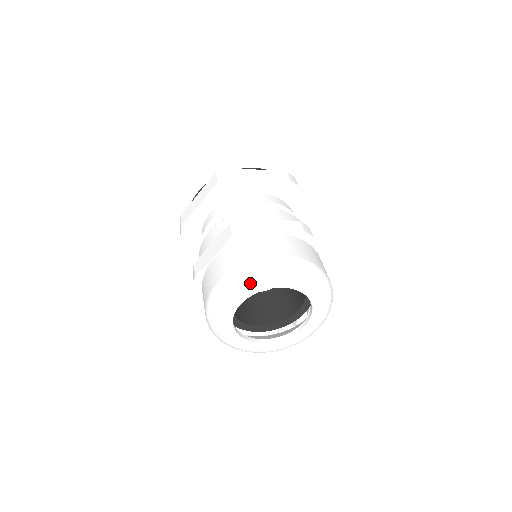
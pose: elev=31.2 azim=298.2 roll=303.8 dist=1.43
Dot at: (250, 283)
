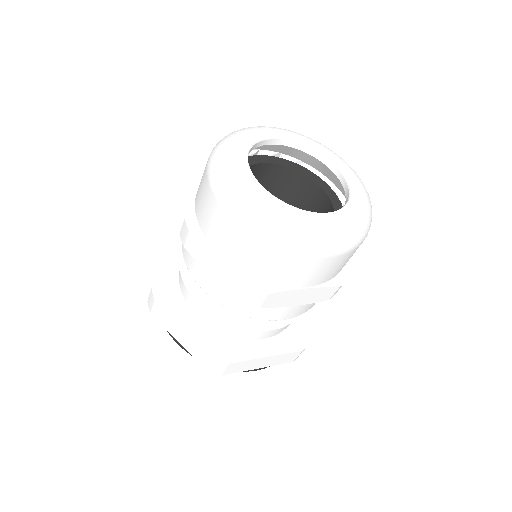
Dot at: (301, 135)
